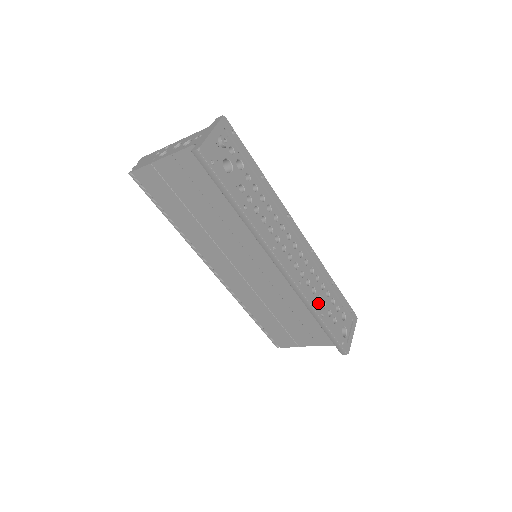
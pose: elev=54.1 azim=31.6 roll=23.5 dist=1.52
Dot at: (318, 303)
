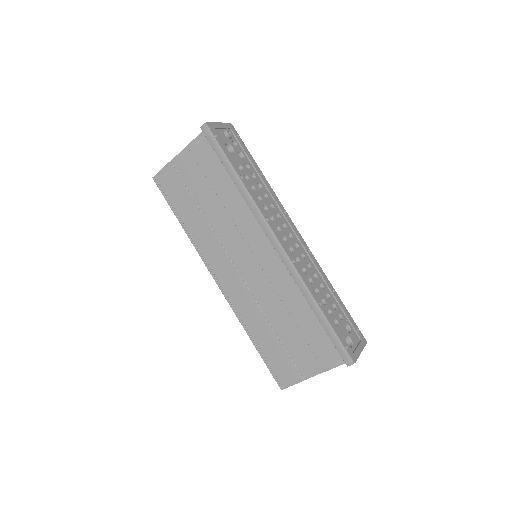
Dot at: (315, 294)
